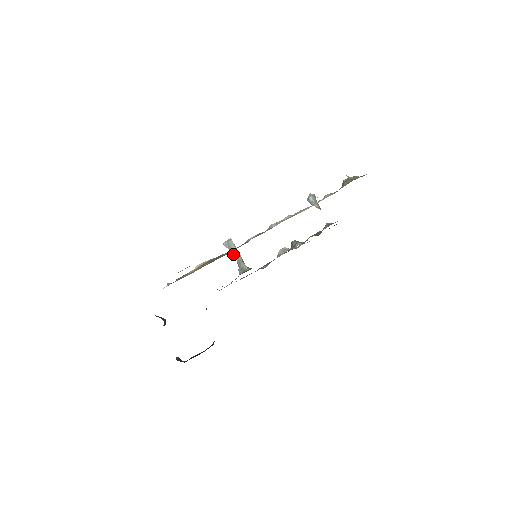
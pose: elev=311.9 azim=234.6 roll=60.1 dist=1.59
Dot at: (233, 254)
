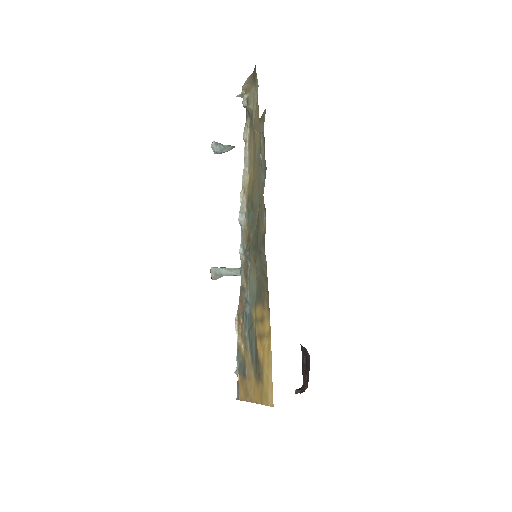
Dot at: occluded
